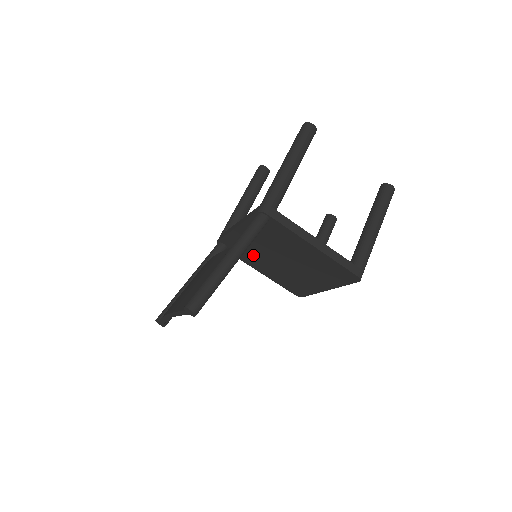
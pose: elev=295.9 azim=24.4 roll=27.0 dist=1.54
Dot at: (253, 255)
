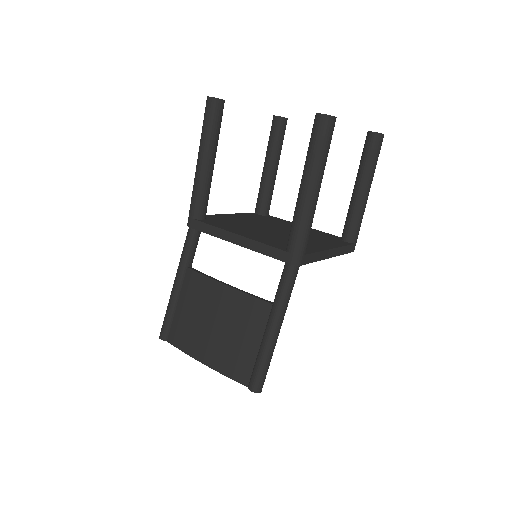
Dot at: occluded
